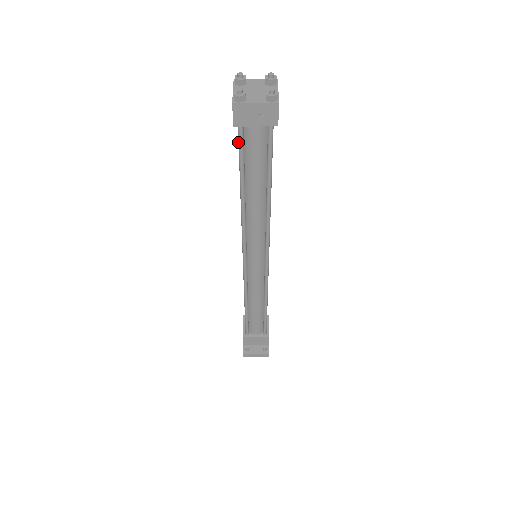
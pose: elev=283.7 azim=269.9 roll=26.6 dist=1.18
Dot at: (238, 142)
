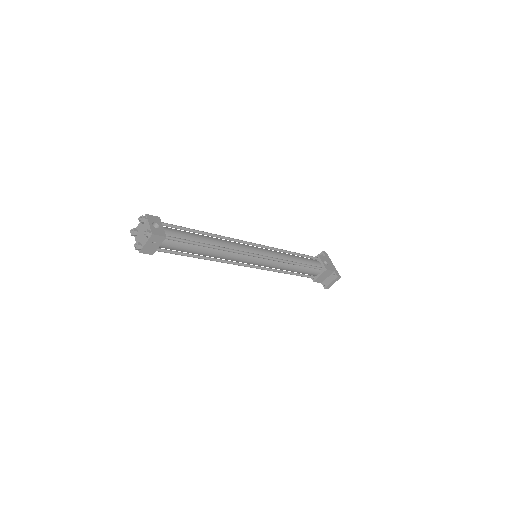
Dot at: occluded
